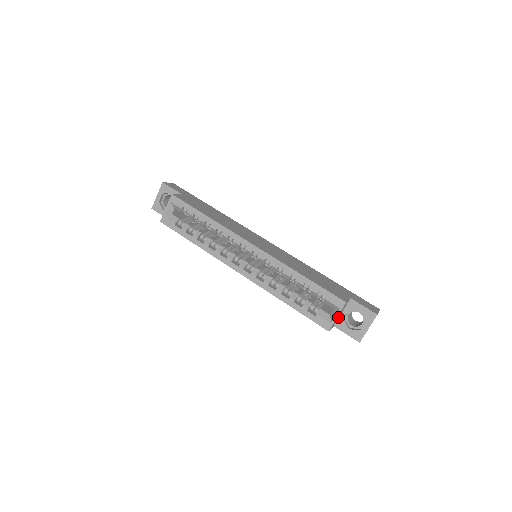
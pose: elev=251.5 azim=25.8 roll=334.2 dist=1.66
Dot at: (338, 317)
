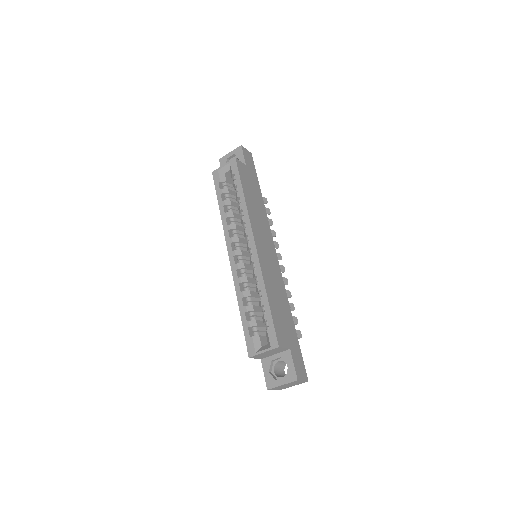
Dot at: (268, 354)
